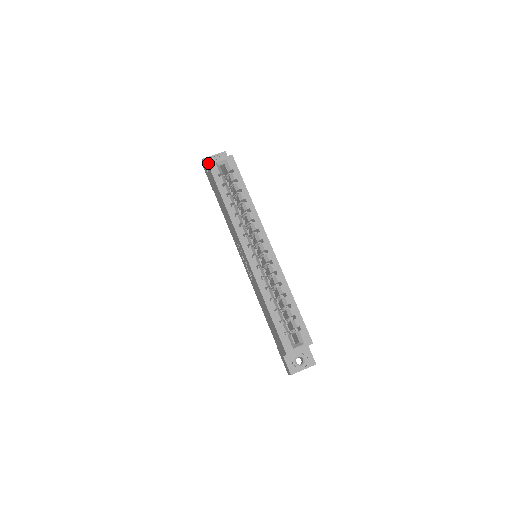
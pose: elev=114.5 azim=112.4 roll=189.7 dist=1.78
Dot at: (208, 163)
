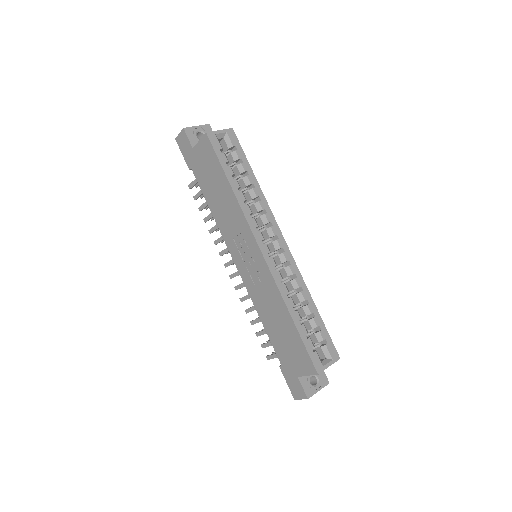
Dot at: (207, 133)
